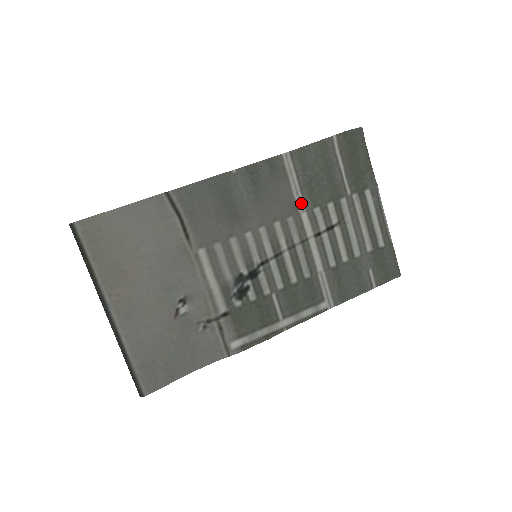
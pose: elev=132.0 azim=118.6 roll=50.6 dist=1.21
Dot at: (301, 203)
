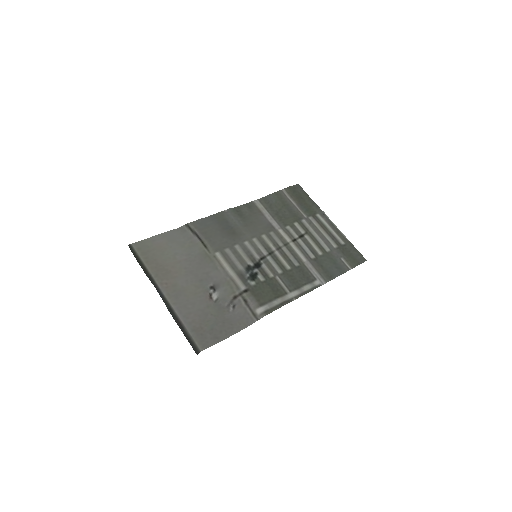
Dot at: (276, 224)
